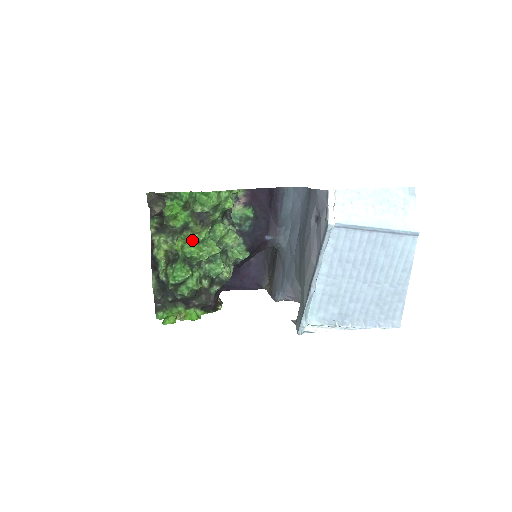
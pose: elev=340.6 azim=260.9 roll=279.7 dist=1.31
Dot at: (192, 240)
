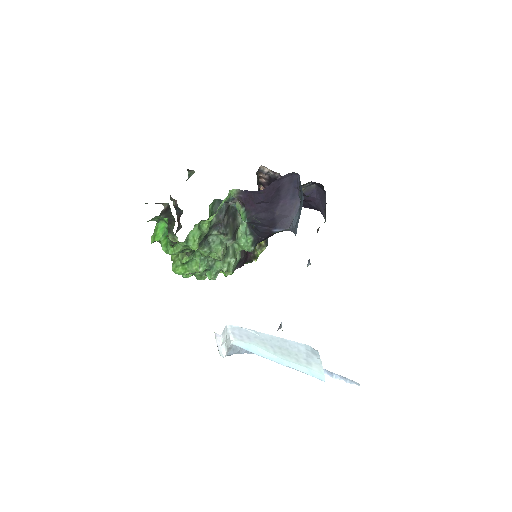
Dot at: (178, 262)
